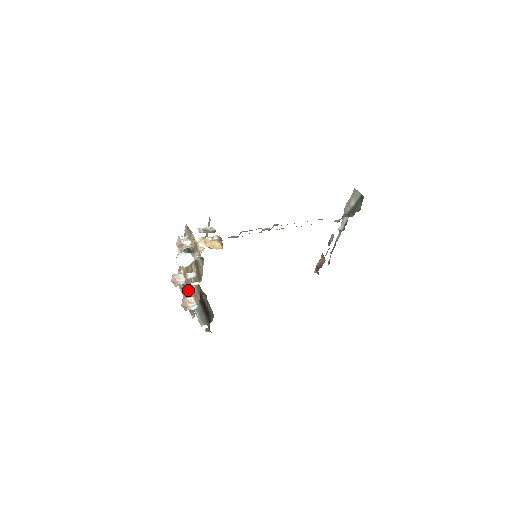
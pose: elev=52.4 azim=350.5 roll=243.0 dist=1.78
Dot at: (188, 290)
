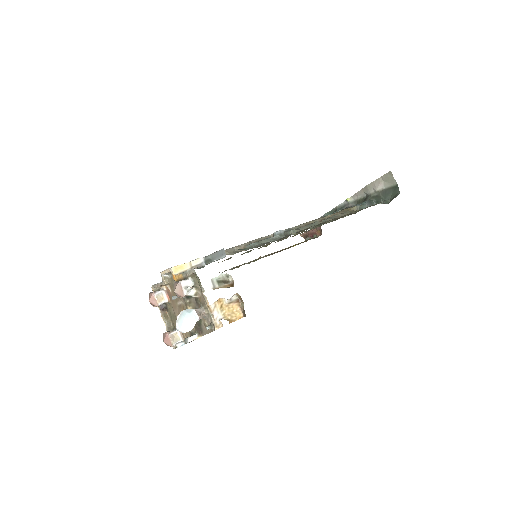
Dot at: (170, 312)
